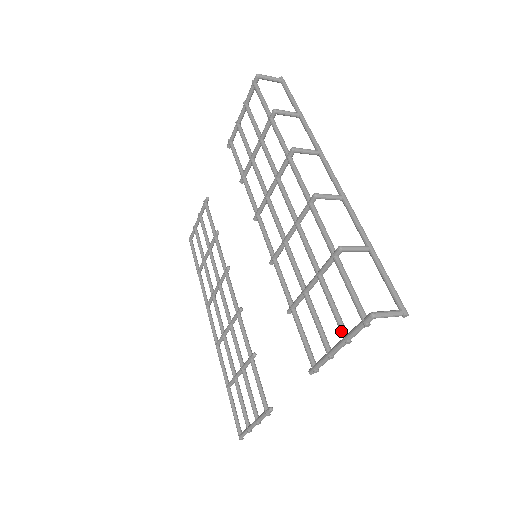
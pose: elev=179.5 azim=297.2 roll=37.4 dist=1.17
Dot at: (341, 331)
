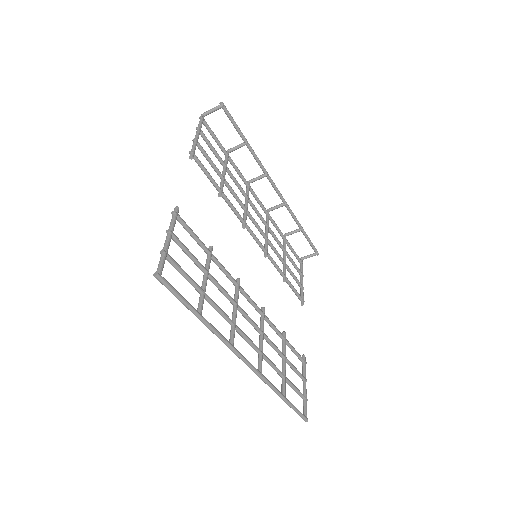
Dot at: occluded
